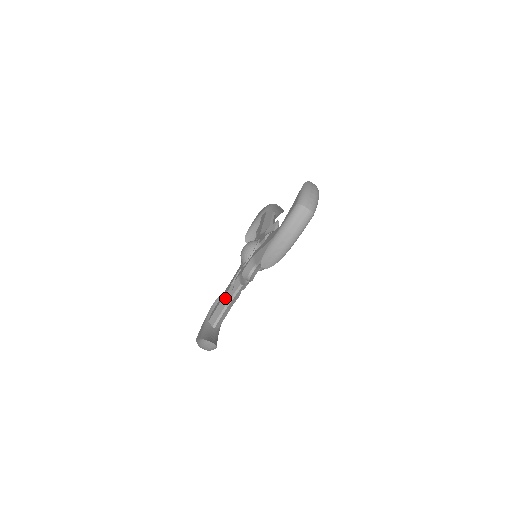
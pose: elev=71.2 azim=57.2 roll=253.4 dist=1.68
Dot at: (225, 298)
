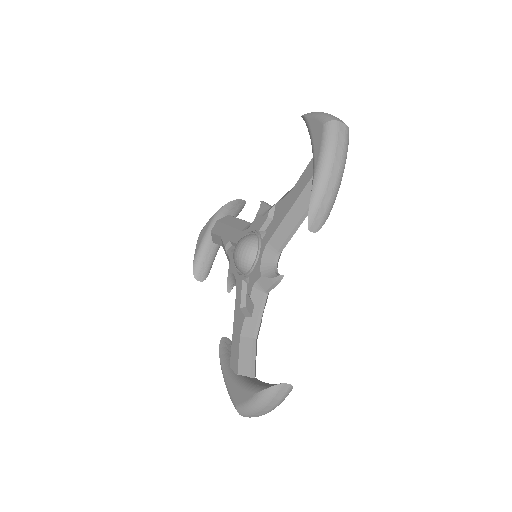
Dot at: (222, 244)
